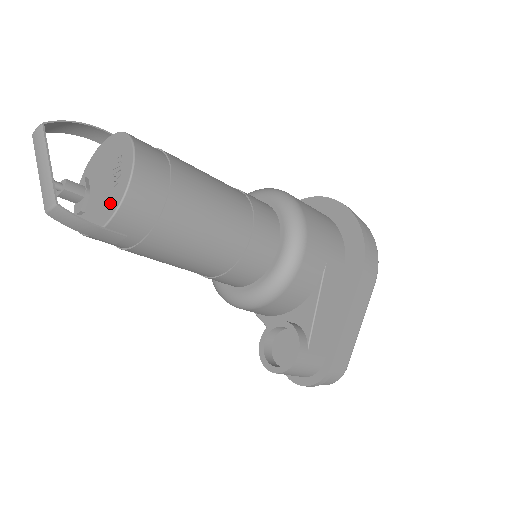
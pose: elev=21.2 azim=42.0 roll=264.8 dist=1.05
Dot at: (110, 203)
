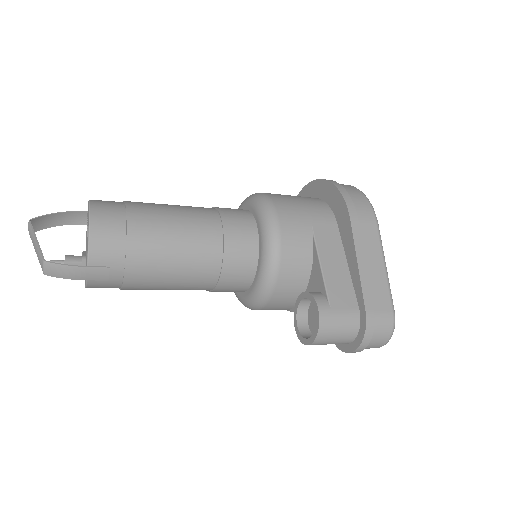
Dot at: (87, 248)
